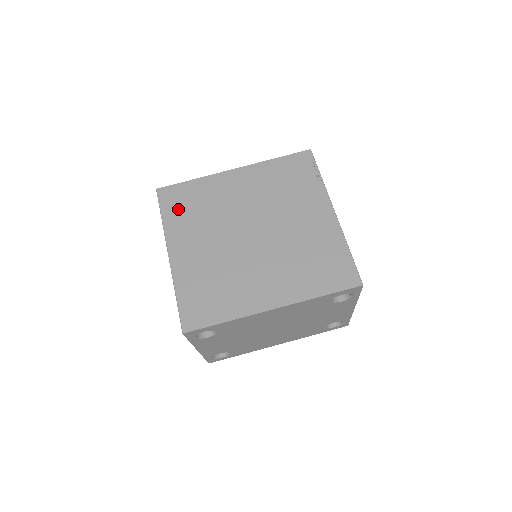
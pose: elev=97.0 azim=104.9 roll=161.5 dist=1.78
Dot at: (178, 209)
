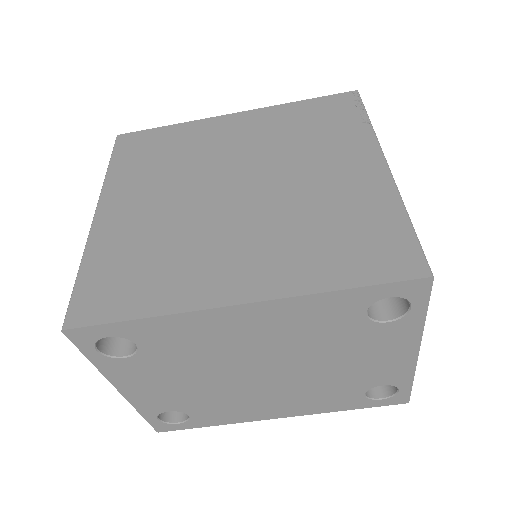
Dot at: (136, 157)
